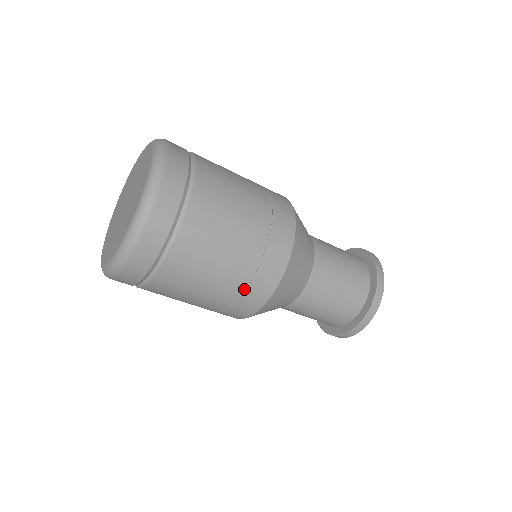
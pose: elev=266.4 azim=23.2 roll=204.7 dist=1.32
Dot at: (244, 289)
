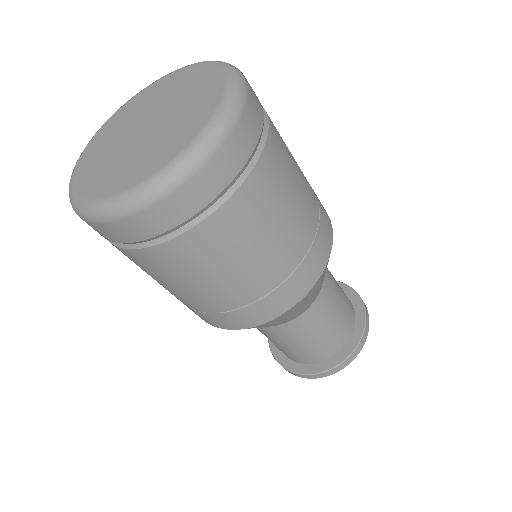
Dot at: (269, 290)
